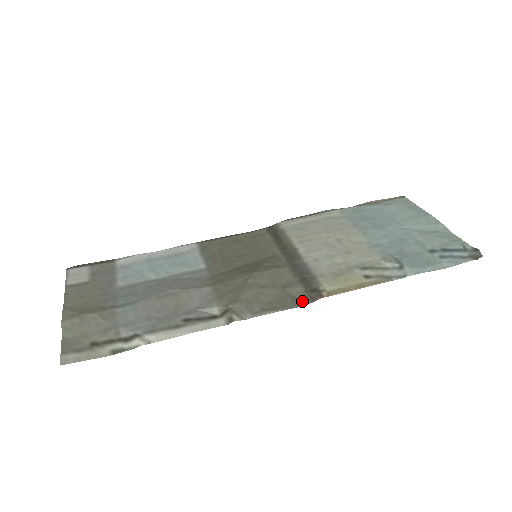
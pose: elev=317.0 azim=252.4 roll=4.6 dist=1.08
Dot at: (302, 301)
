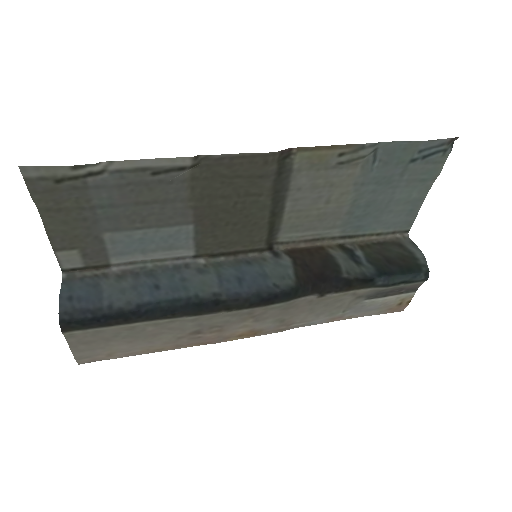
Dot at: (273, 157)
